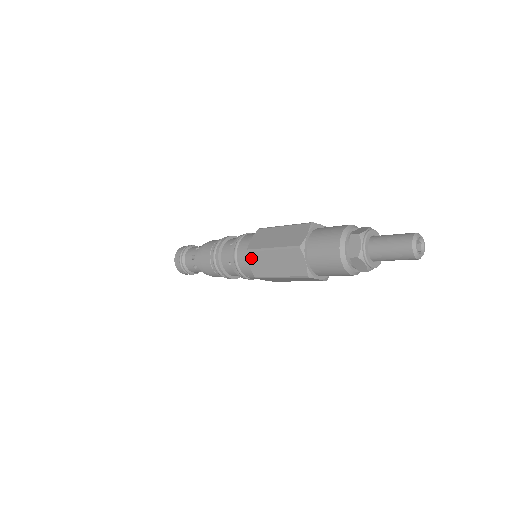
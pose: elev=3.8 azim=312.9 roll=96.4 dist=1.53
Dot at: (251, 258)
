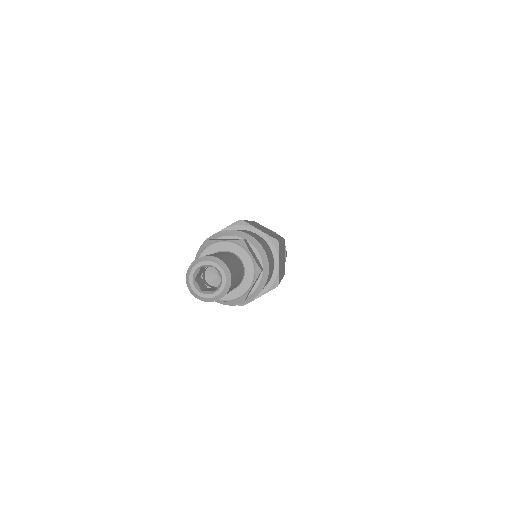
Dot at: occluded
